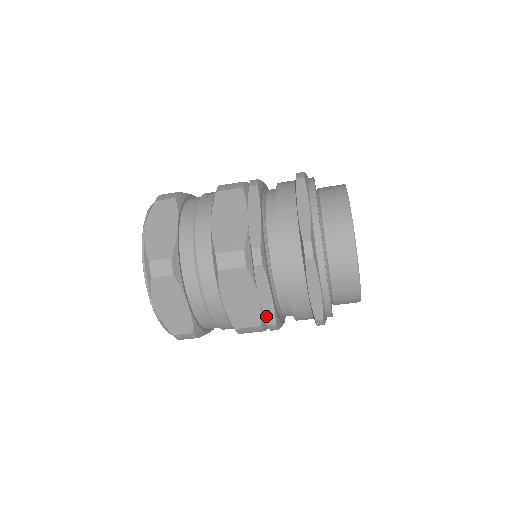
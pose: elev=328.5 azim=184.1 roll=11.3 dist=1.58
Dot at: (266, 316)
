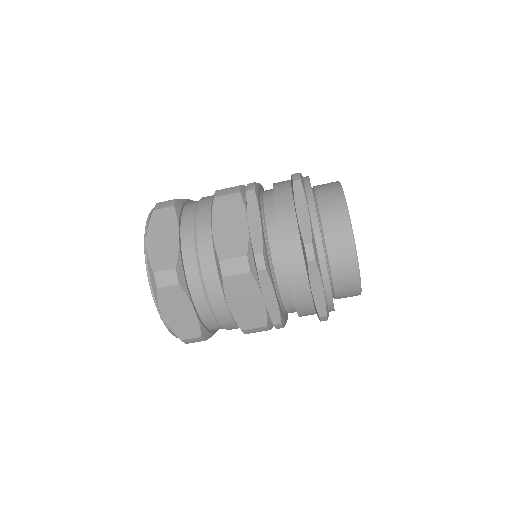
Dot at: (253, 243)
